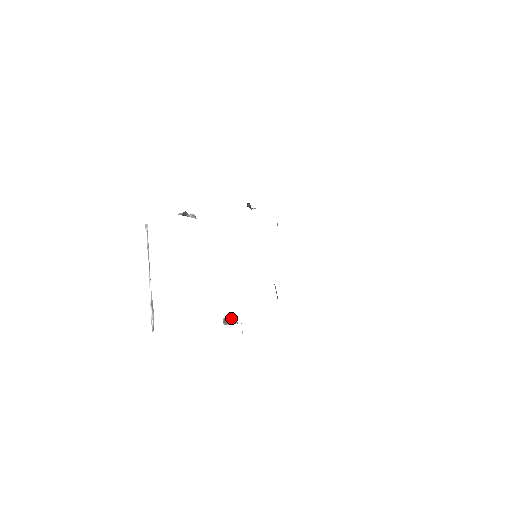
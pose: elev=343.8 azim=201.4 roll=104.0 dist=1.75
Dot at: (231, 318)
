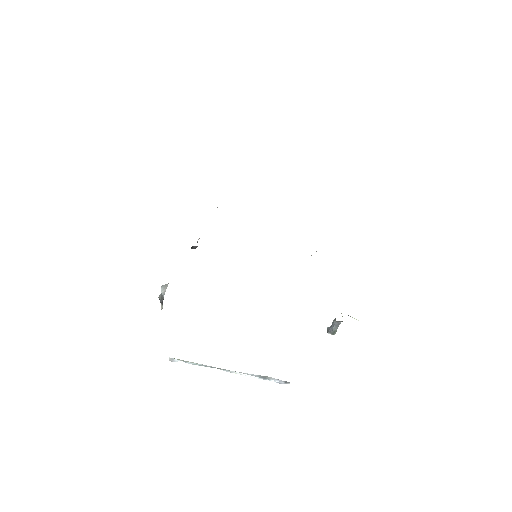
Dot at: (332, 325)
